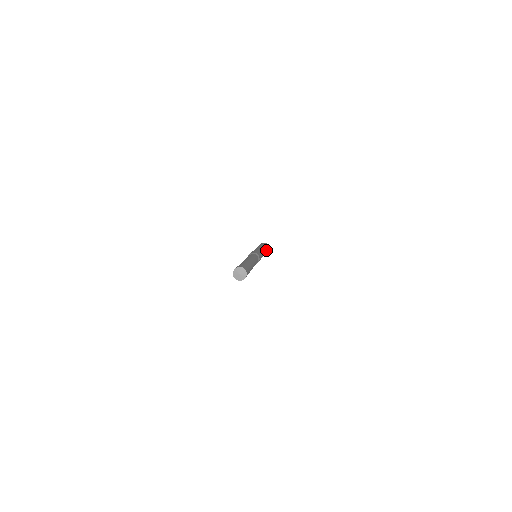
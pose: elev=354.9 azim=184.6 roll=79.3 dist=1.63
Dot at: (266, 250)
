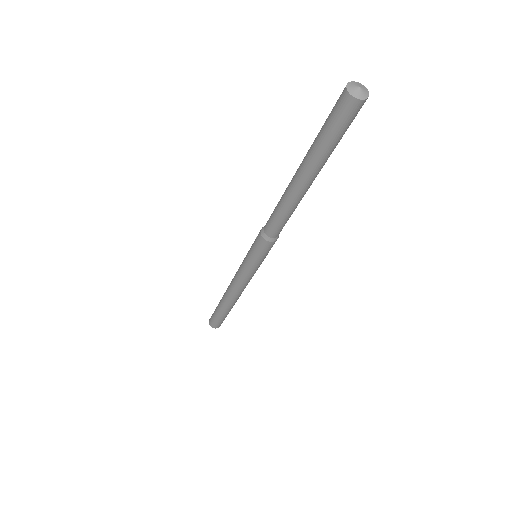
Dot at: (232, 307)
